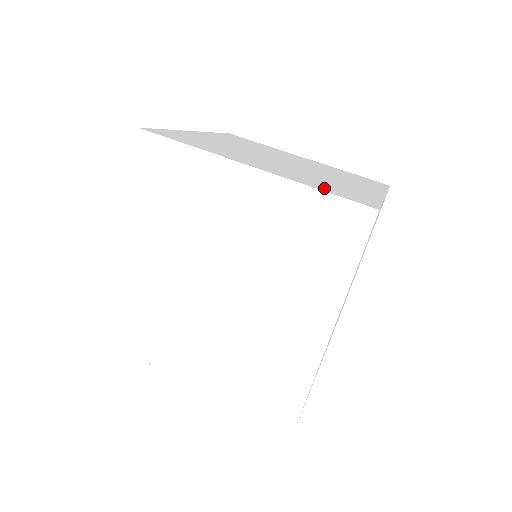
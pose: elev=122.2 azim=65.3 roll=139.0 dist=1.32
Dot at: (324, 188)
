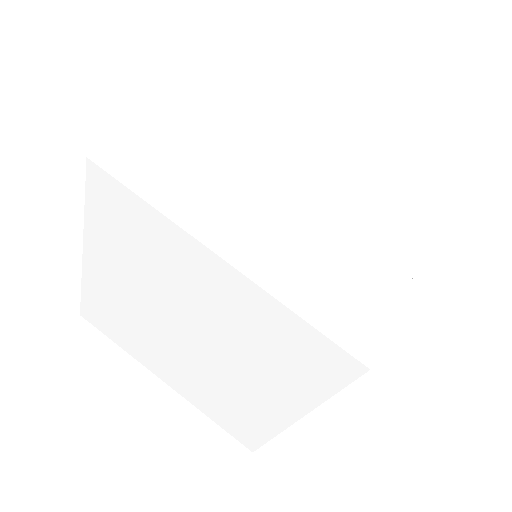
Dot at: (314, 304)
